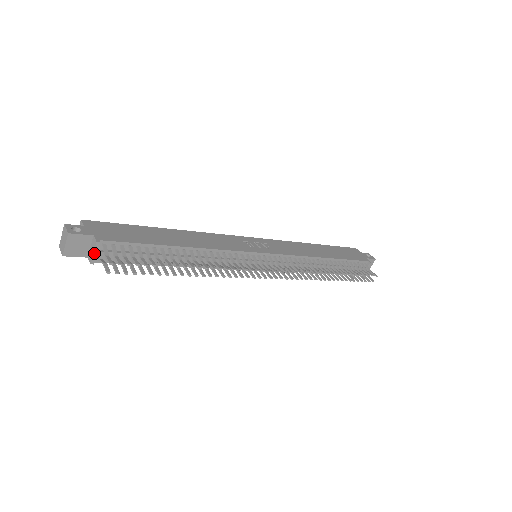
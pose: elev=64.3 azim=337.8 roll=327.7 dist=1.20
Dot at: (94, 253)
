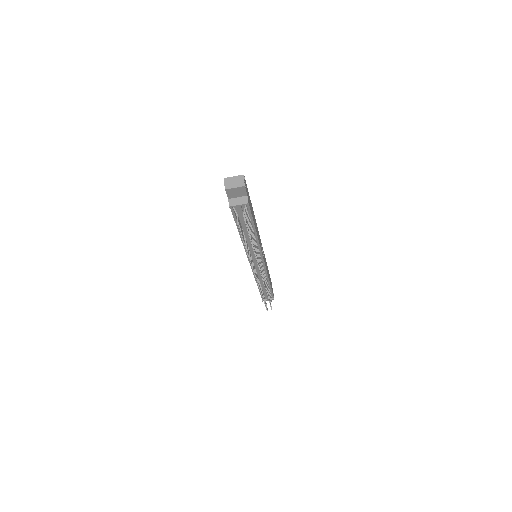
Dot at: (239, 205)
